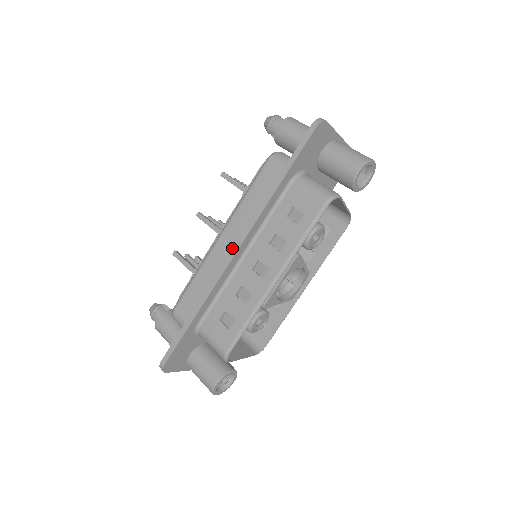
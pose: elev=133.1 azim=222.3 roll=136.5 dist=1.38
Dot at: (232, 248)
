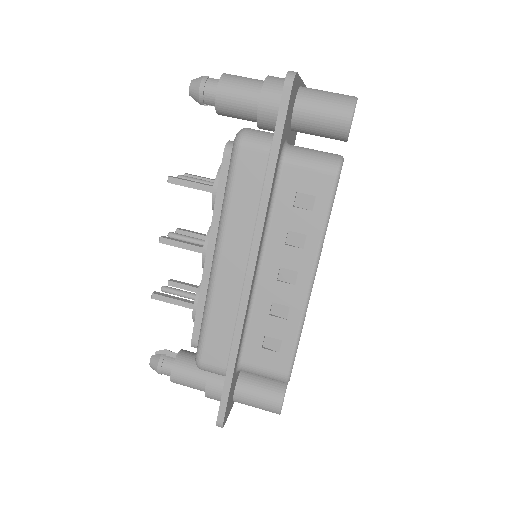
Dot at: (242, 268)
